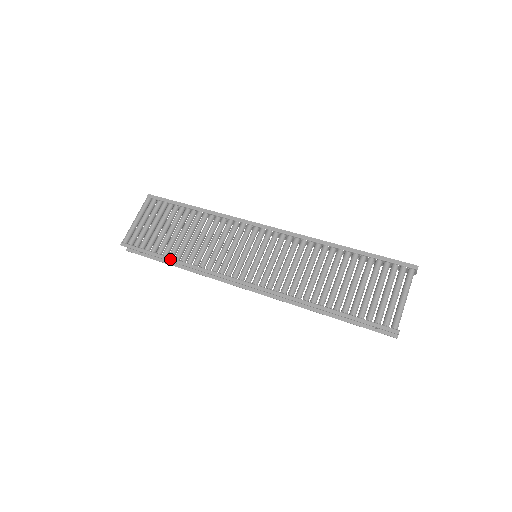
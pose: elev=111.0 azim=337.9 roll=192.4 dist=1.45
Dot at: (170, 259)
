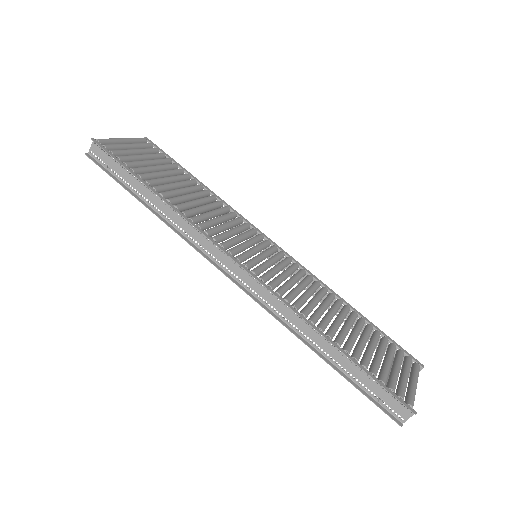
Dot at: (153, 189)
